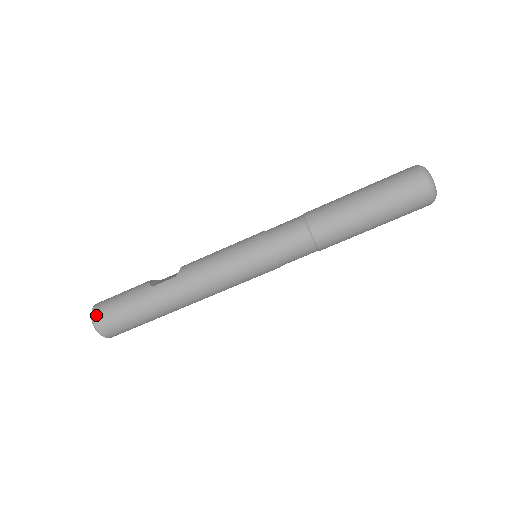
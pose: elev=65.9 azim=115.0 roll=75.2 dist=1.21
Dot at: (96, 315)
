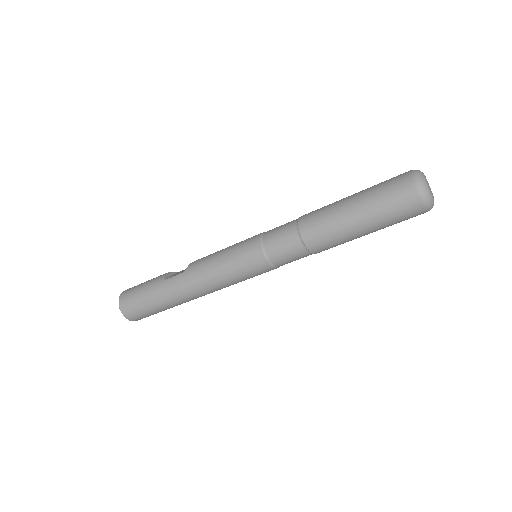
Dot at: (122, 301)
